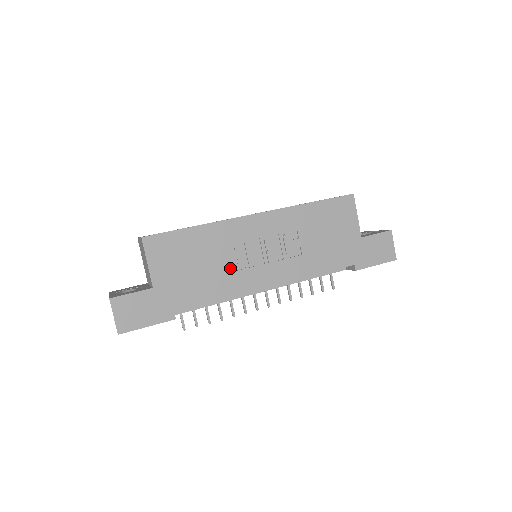
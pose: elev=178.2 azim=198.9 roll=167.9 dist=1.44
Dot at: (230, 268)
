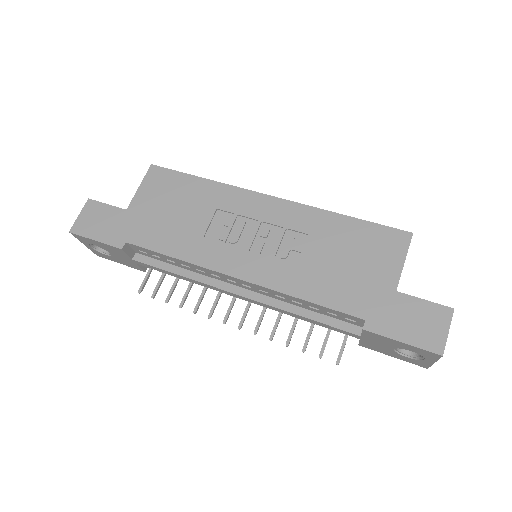
Dot at: (207, 234)
